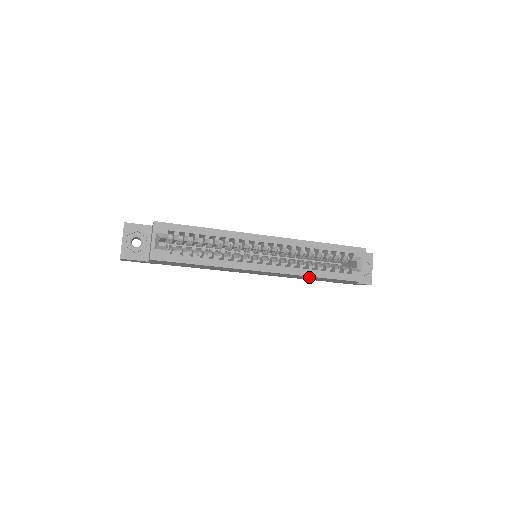
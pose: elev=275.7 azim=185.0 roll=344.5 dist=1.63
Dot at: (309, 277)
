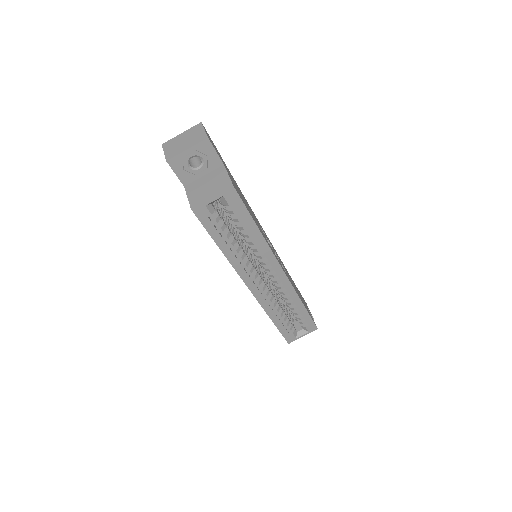
Dot at: occluded
